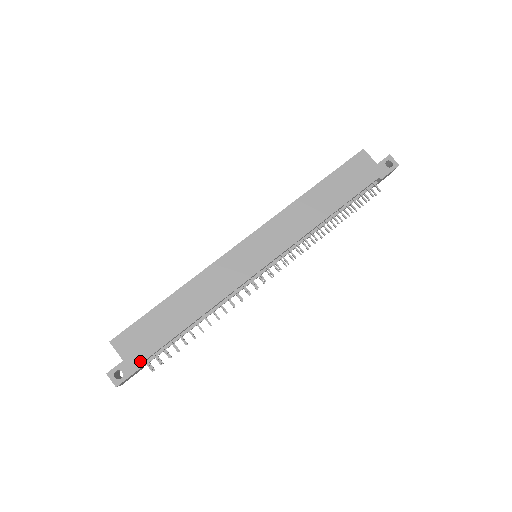
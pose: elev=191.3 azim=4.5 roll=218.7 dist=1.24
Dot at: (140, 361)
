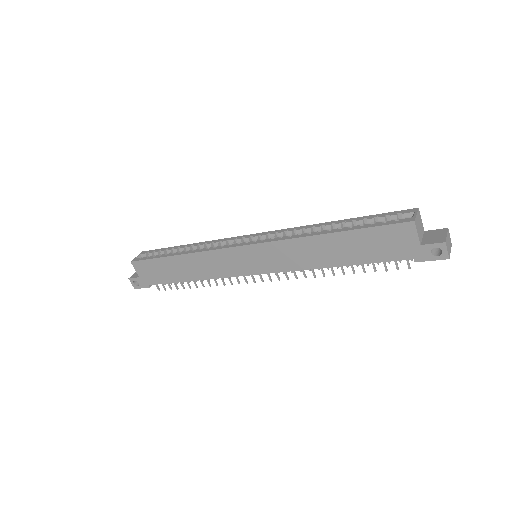
Dot at: (150, 284)
